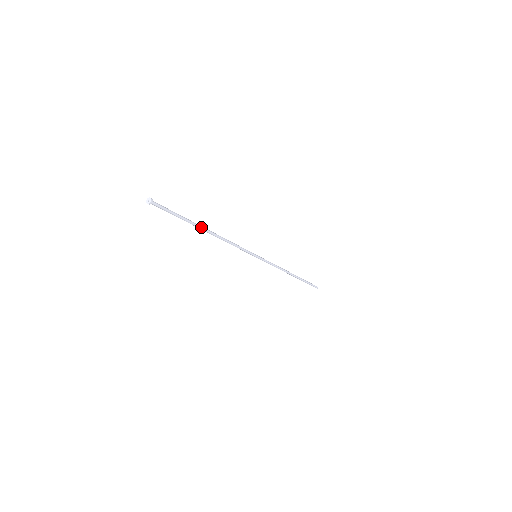
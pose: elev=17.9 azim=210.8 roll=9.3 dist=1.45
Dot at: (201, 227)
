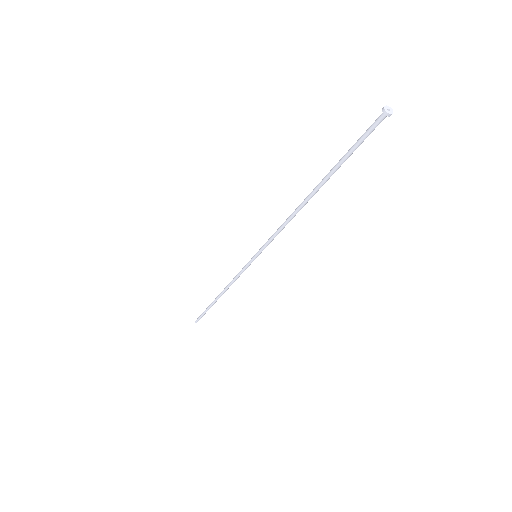
Dot at: occluded
